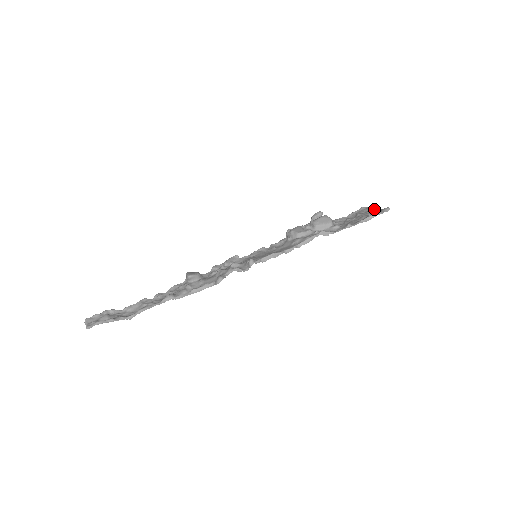
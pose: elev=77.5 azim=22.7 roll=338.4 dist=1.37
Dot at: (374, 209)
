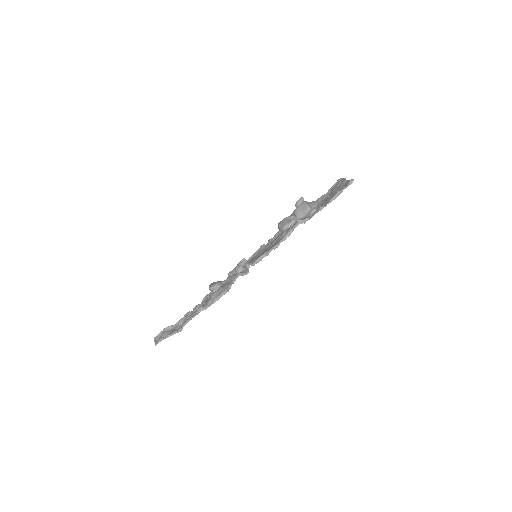
Dot at: (345, 181)
